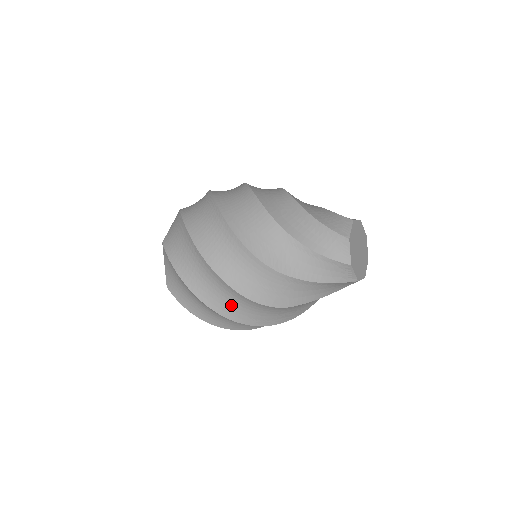
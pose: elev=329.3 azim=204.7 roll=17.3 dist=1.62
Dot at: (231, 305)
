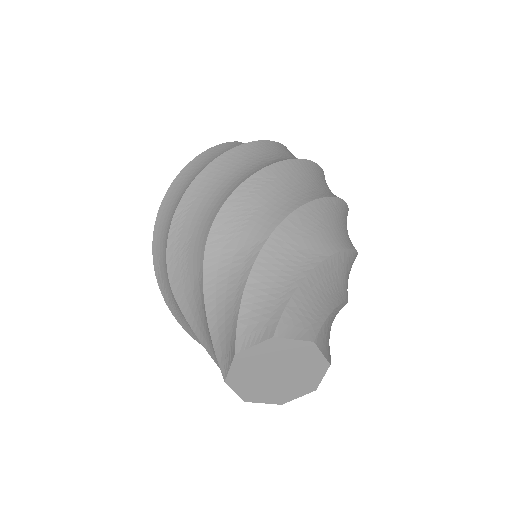
Dot at: occluded
